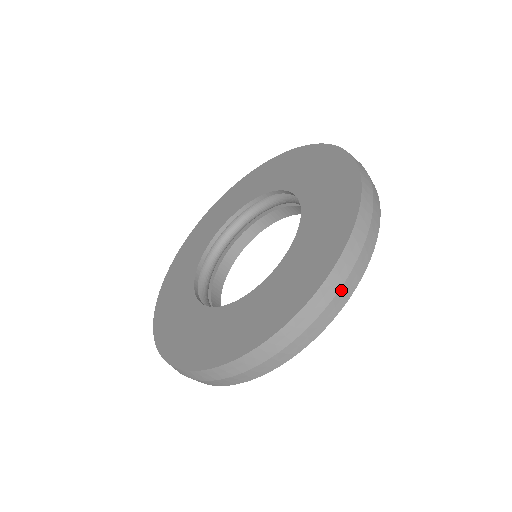
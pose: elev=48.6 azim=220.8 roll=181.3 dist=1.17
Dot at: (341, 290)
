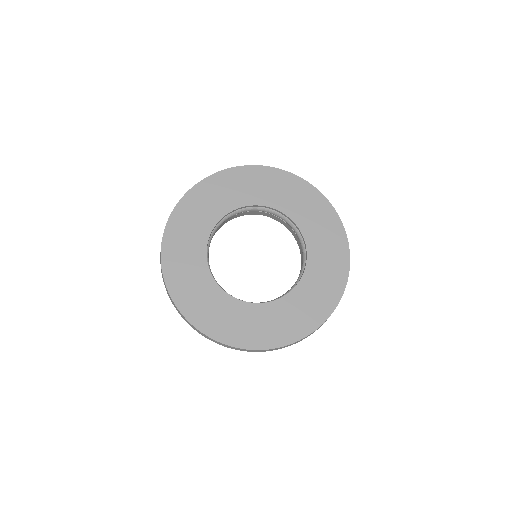
Dot at: (232, 348)
